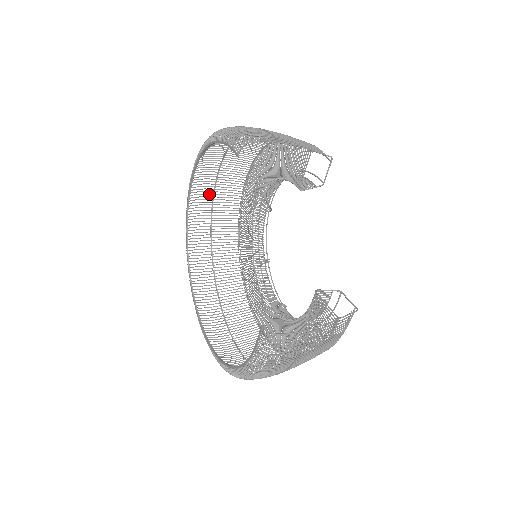
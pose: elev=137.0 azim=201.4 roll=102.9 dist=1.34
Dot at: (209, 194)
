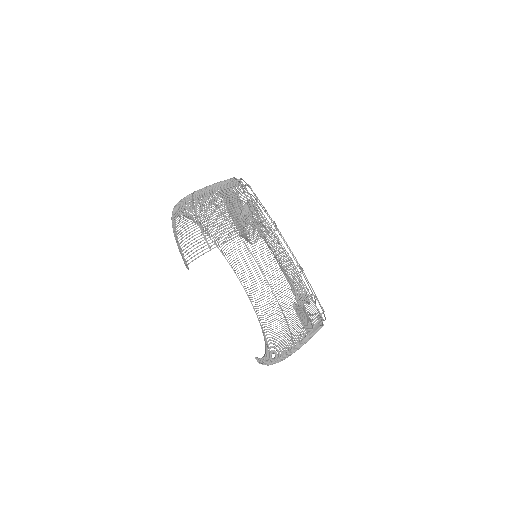
Dot at: occluded
